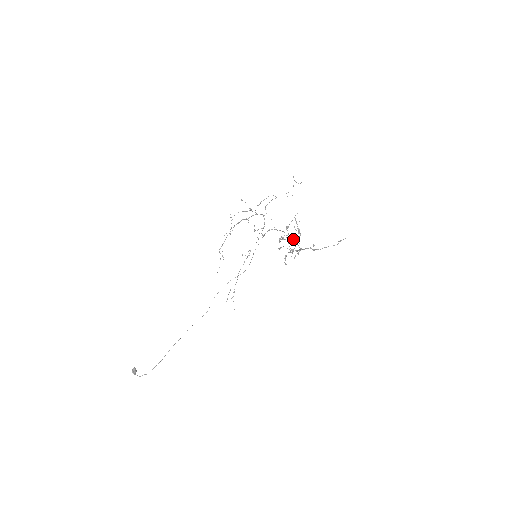
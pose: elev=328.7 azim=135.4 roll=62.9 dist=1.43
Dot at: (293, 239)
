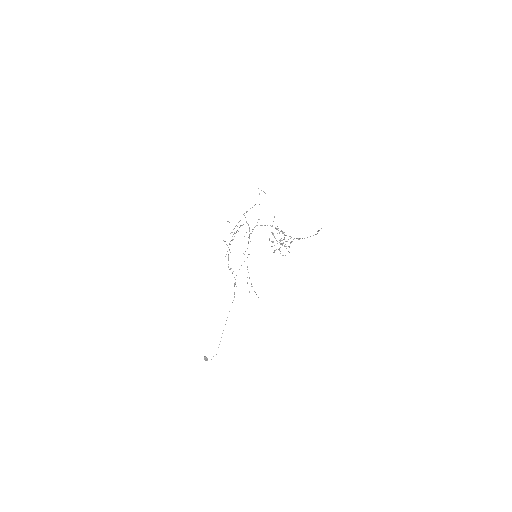
Dot at: (281, 240)
